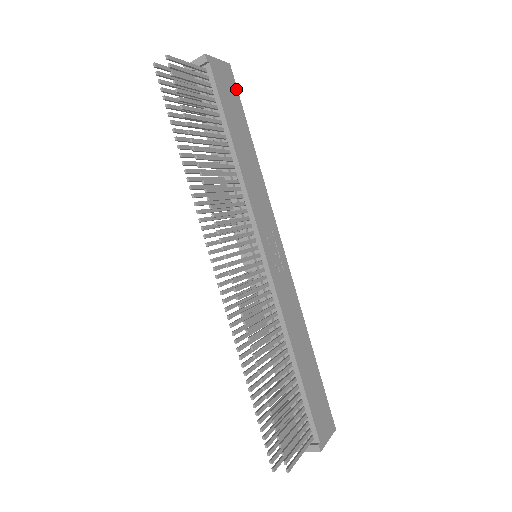
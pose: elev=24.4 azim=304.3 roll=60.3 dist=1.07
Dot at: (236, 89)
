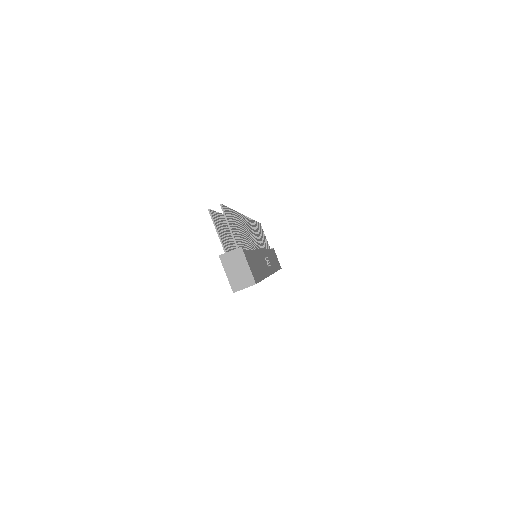
Dot at: (280, 268)
